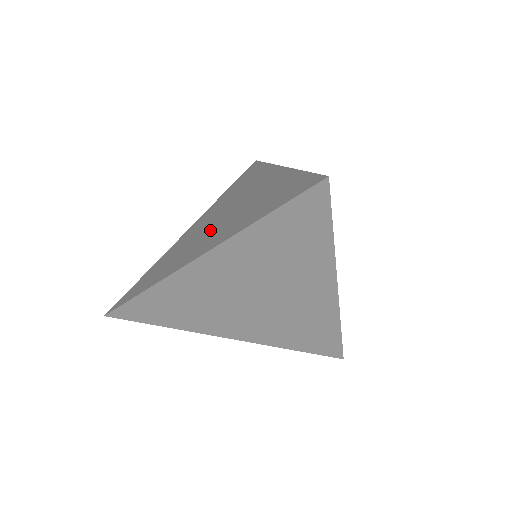
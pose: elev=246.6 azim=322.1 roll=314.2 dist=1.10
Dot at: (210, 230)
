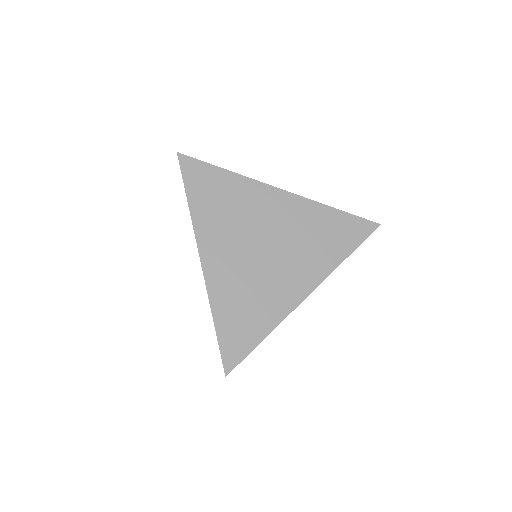
Dot at: occluded
